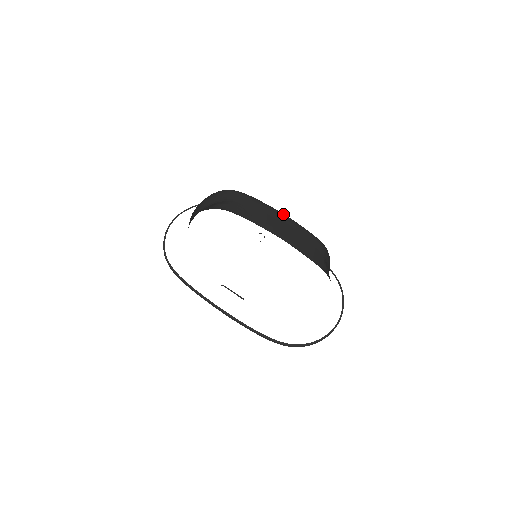
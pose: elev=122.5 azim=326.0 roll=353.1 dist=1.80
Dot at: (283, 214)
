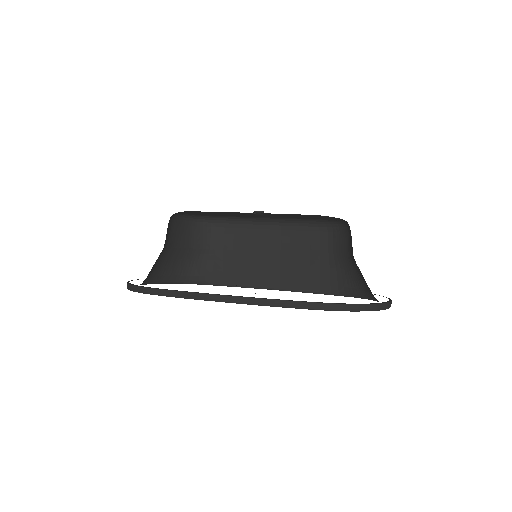
Dot at: (272, 227)
